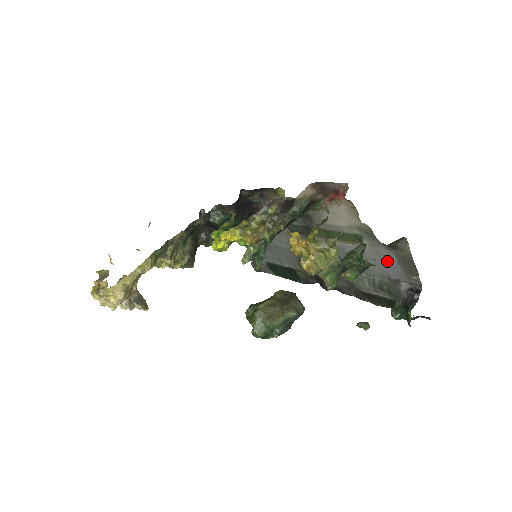
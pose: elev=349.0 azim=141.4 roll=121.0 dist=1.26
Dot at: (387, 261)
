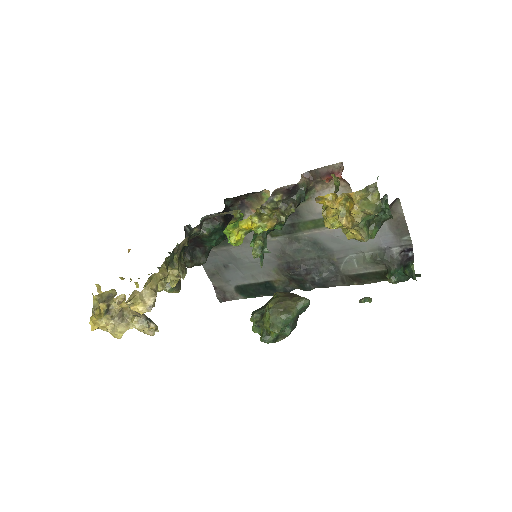
Dot at: (378, 231)
